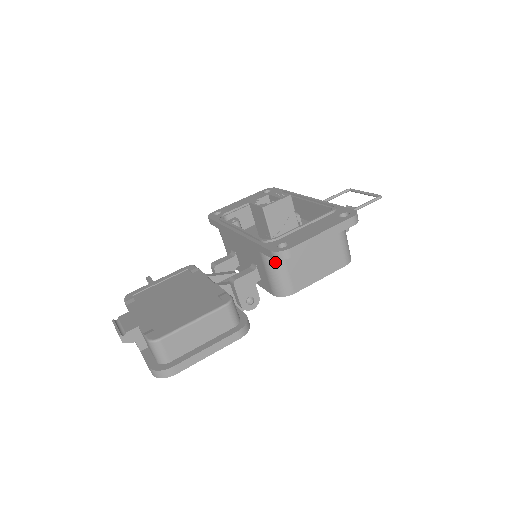
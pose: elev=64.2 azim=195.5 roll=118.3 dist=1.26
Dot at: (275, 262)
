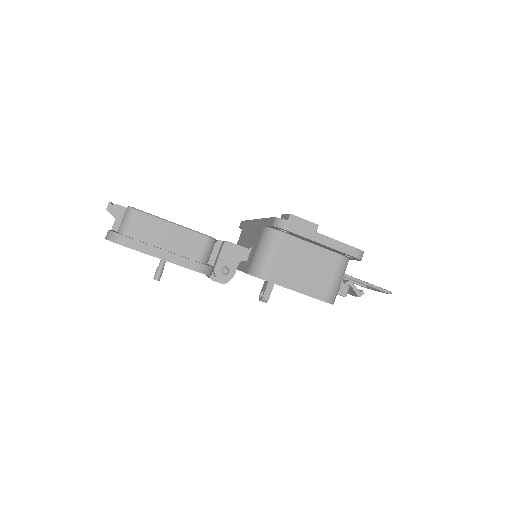
Dot at: (270, 239)
